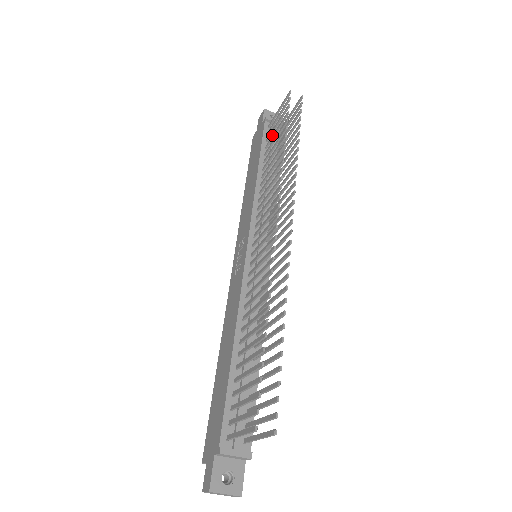
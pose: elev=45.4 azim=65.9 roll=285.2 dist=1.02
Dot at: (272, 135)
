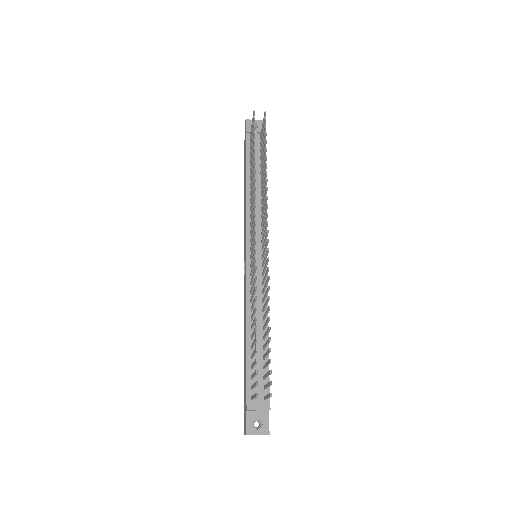
Dot at: (251, 149)
